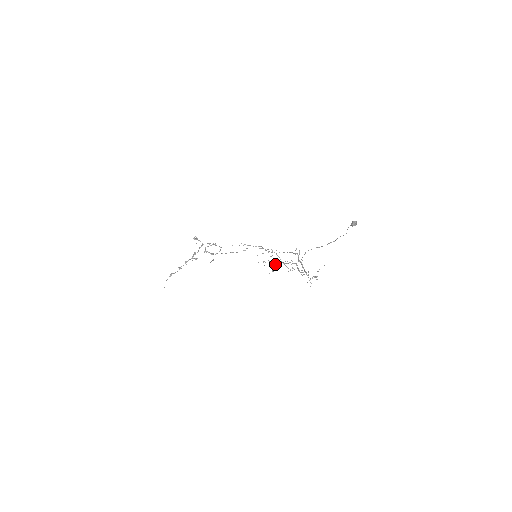
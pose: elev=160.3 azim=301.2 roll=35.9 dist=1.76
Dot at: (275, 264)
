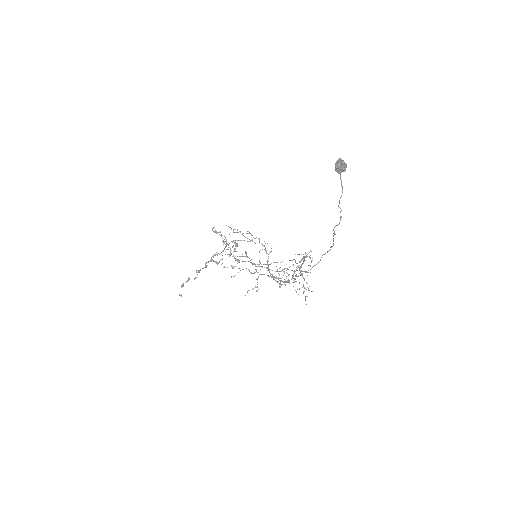
Dot at: (228, 249)
